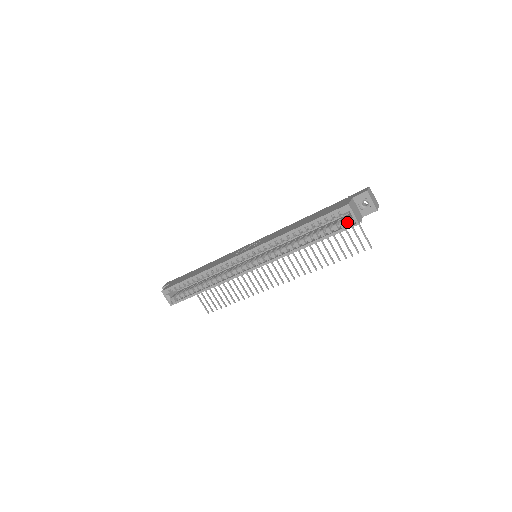
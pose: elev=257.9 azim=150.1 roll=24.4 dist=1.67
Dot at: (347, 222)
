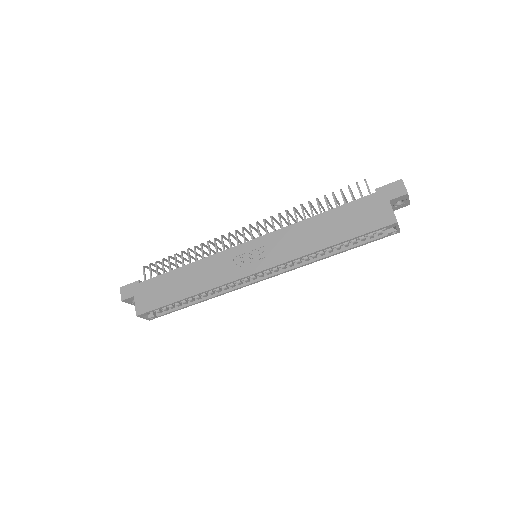
Dot at: (389, 233)
